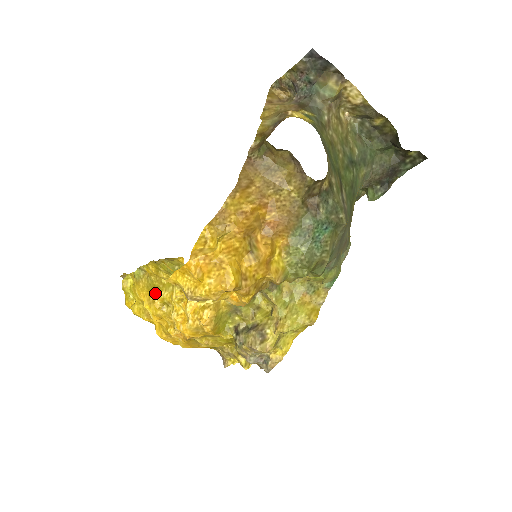
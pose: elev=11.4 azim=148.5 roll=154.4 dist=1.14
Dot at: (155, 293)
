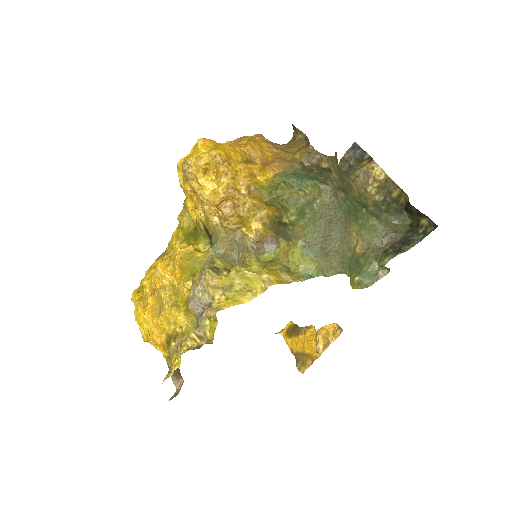
Dot at: occluded
